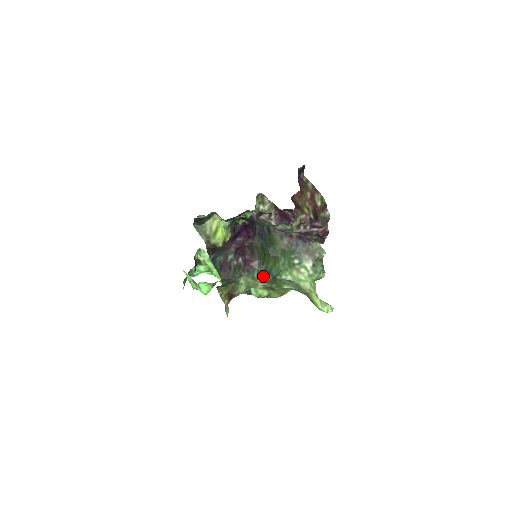
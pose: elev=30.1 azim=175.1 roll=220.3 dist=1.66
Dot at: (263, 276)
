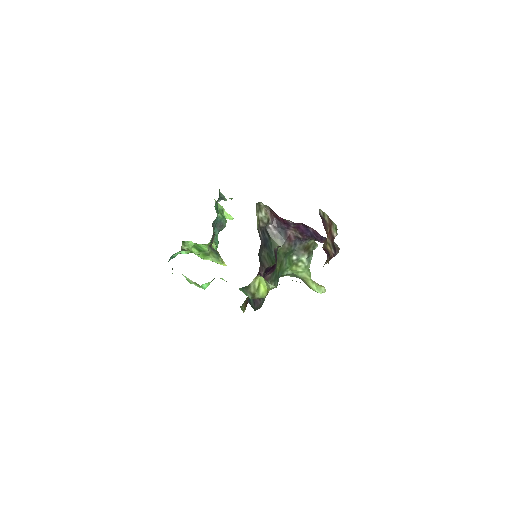
Dot at: (274, 283)
